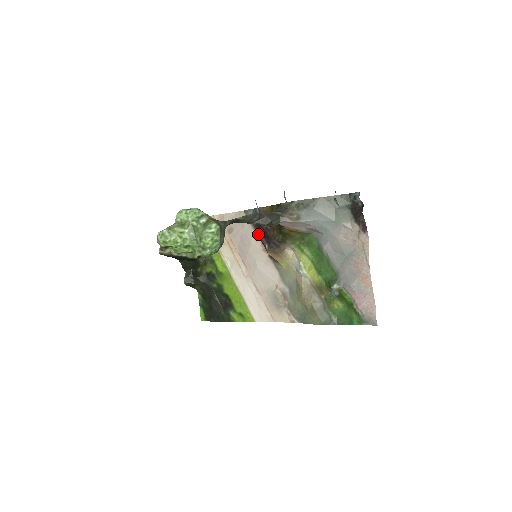
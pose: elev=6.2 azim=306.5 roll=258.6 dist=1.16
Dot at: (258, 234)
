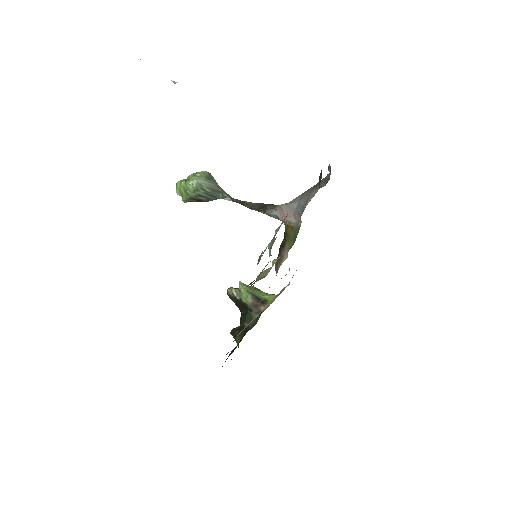
Dot at: occluded
